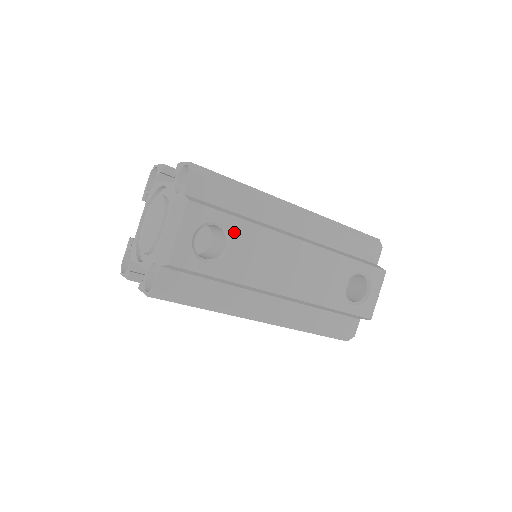
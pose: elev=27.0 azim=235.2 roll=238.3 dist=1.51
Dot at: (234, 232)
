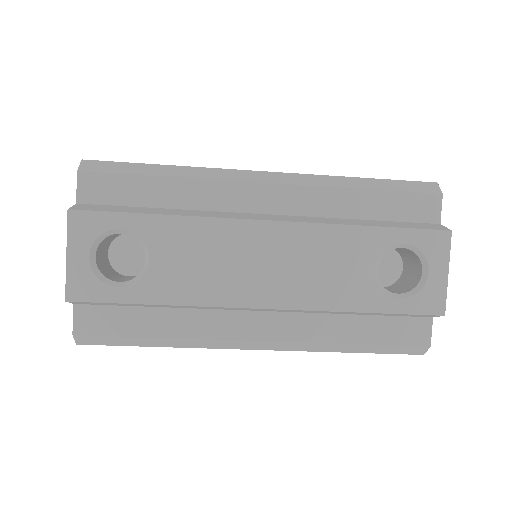
Dot at: (149, 236)
